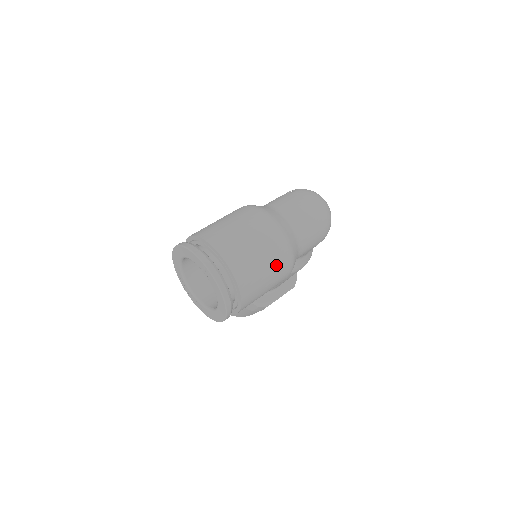
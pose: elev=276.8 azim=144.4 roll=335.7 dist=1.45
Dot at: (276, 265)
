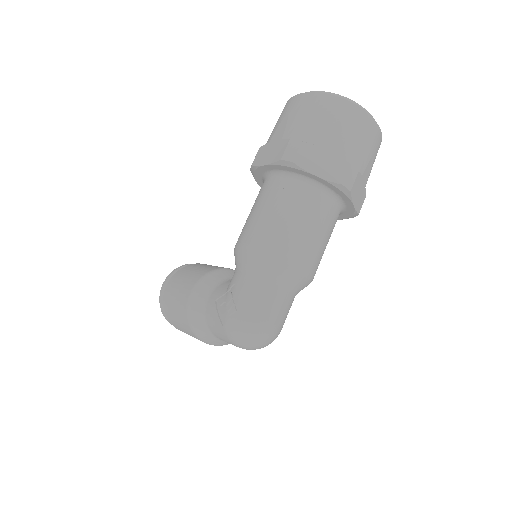
Dot at: occluded
